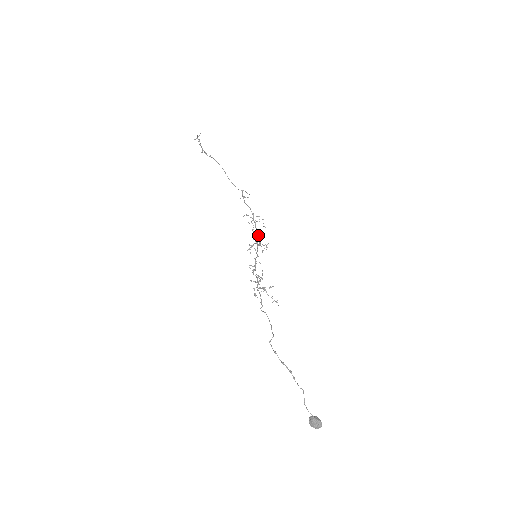
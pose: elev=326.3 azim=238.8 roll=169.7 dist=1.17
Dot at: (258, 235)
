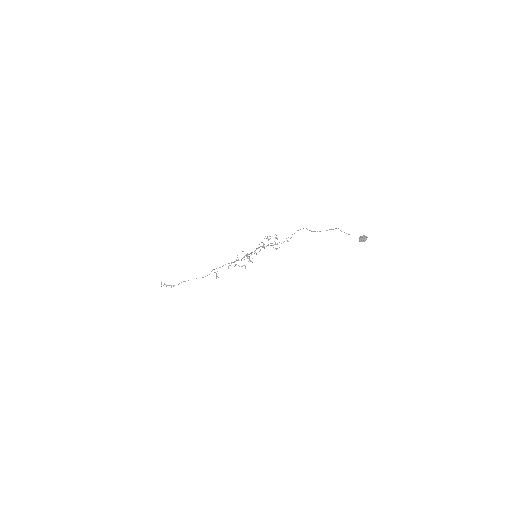
Dot at: occluded
